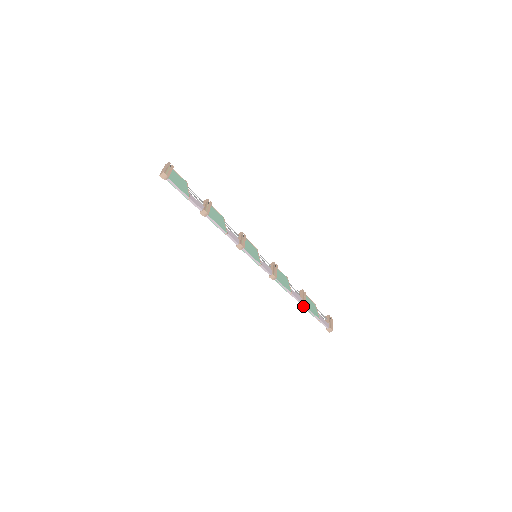
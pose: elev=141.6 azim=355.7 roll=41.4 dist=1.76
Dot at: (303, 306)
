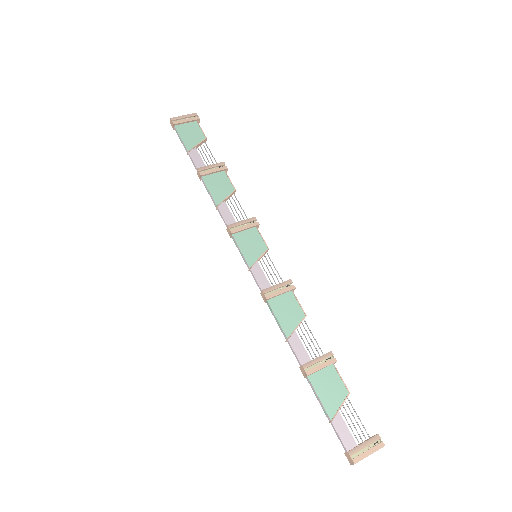
Dot at: (305, 374)
